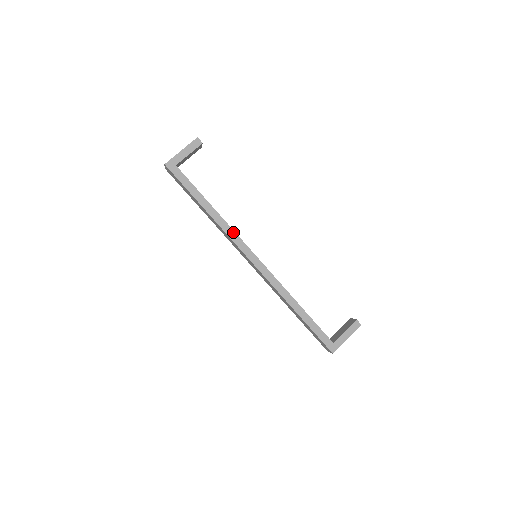
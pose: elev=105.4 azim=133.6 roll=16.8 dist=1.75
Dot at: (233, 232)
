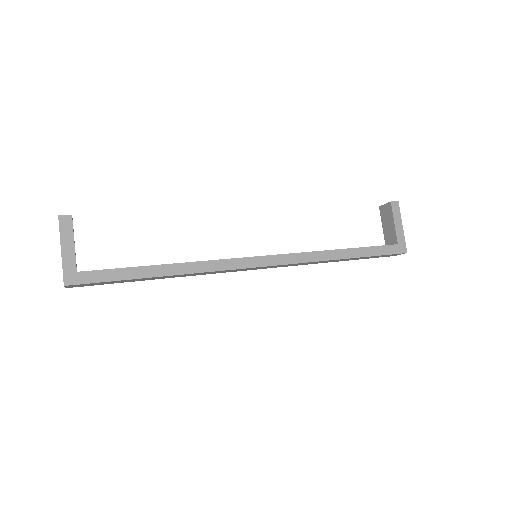
Dot at: (214, 262)
